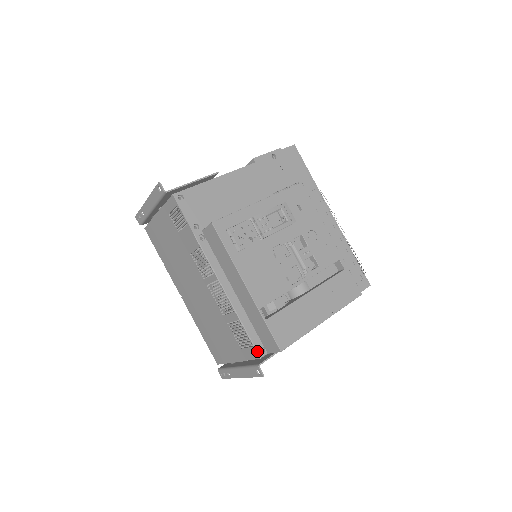
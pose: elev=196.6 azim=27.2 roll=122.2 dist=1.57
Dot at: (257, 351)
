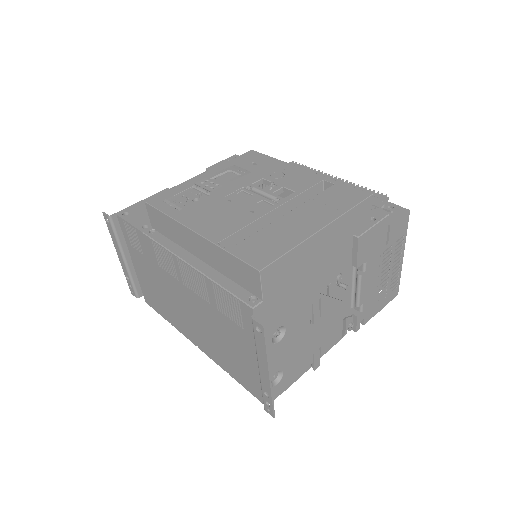
Dot at: (245, 302)
